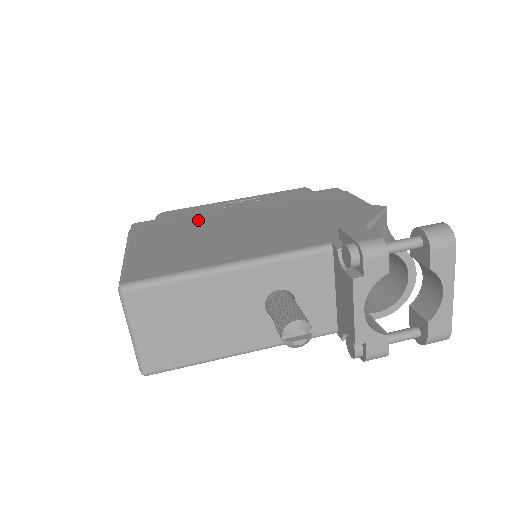
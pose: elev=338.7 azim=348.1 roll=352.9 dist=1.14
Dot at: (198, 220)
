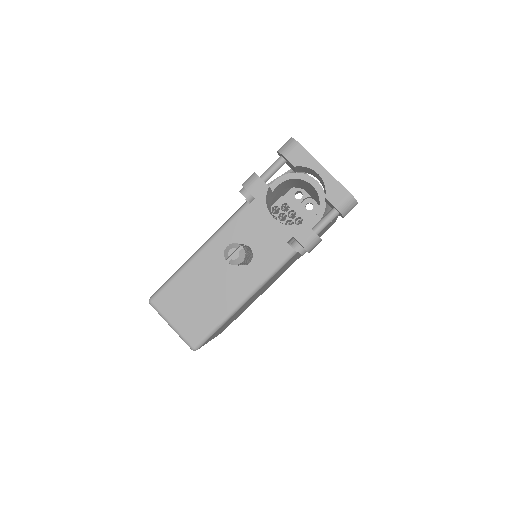
Dot at: occluded
